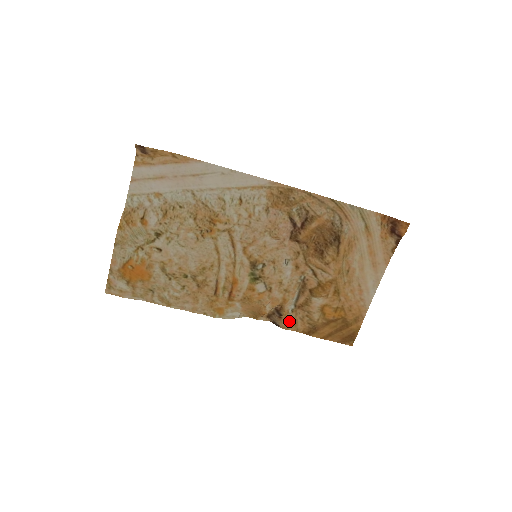
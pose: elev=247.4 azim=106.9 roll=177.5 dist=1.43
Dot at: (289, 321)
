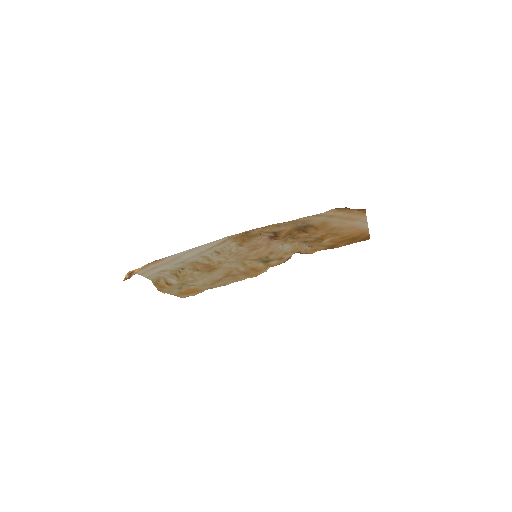
Dot at: (311, 250)
